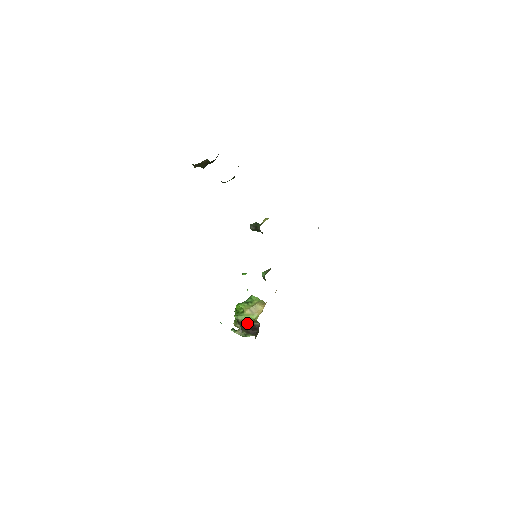
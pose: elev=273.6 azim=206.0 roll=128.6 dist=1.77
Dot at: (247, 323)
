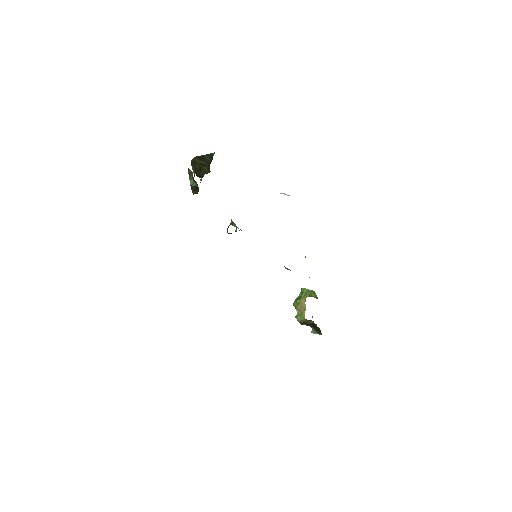
Dot at: (306, 323)
